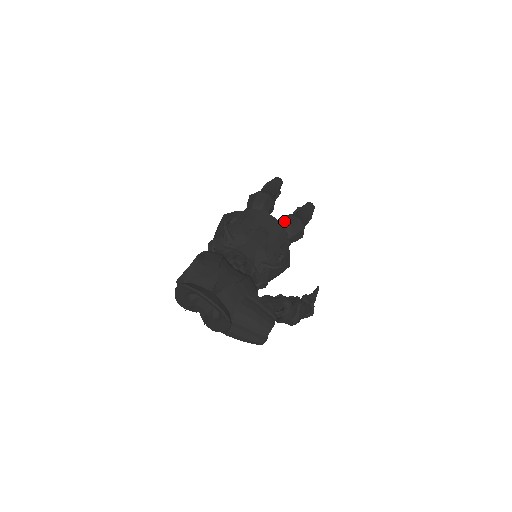
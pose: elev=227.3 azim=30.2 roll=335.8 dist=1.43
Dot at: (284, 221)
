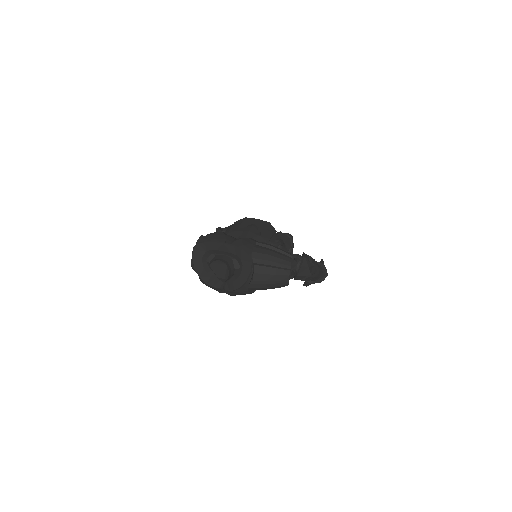
Dot at: occluded
